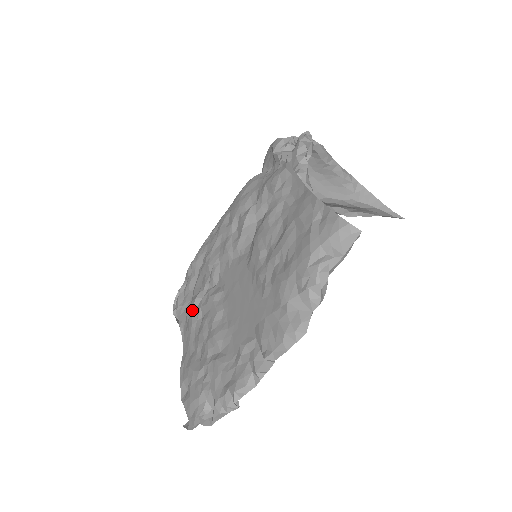
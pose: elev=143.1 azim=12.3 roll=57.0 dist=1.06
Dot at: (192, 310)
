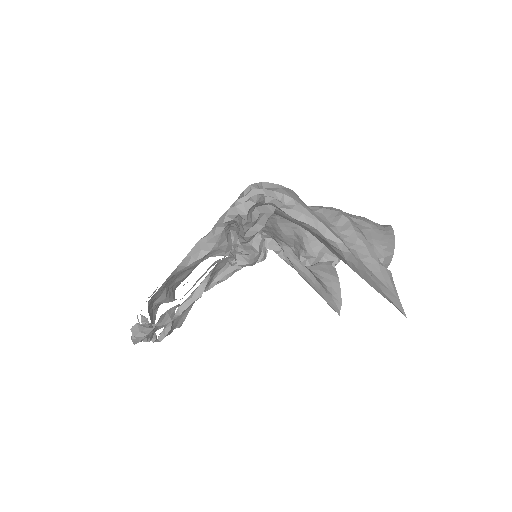
Dot at: occluded
